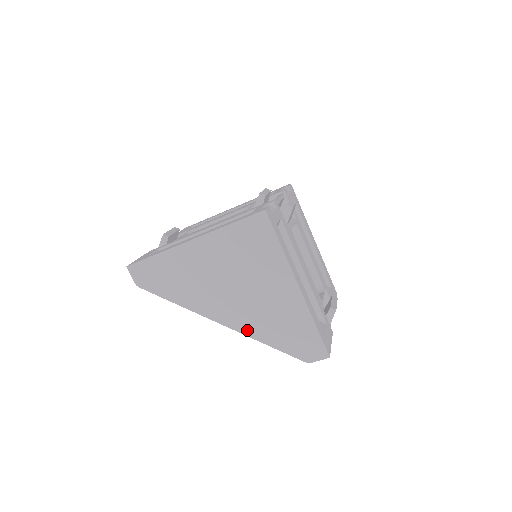
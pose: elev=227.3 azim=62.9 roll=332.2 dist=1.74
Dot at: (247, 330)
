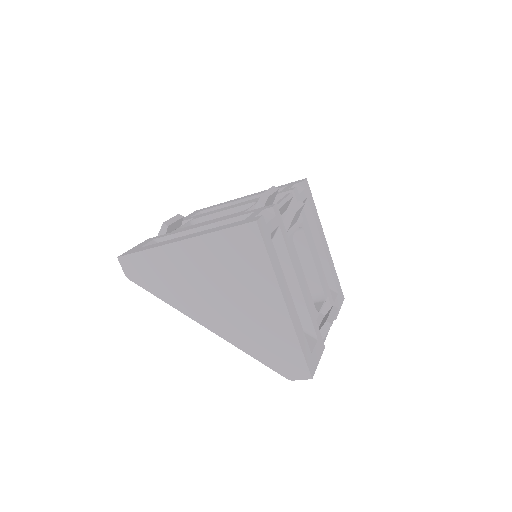
Dot at: (231, 338)
